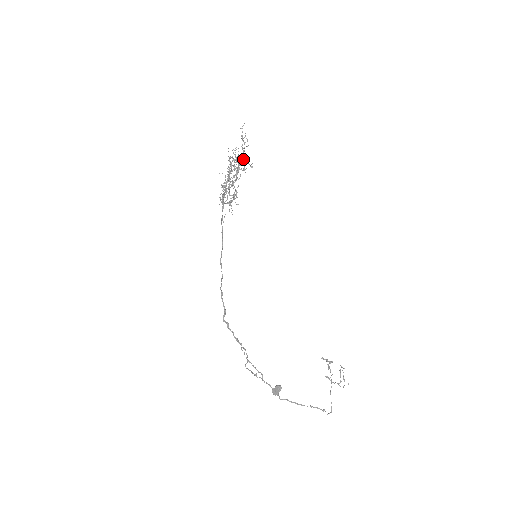
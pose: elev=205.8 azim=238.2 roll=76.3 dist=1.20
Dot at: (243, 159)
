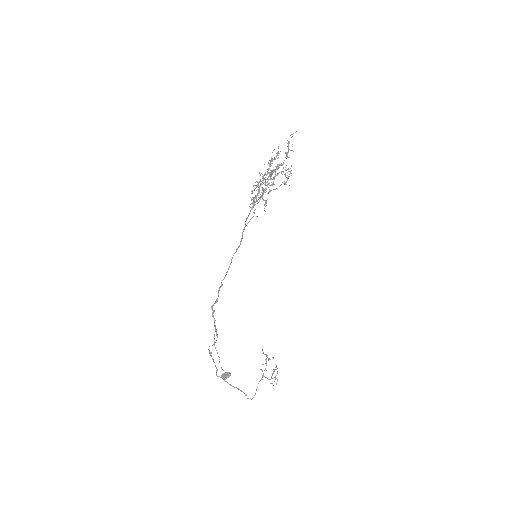
Dot at: (282, 165)
